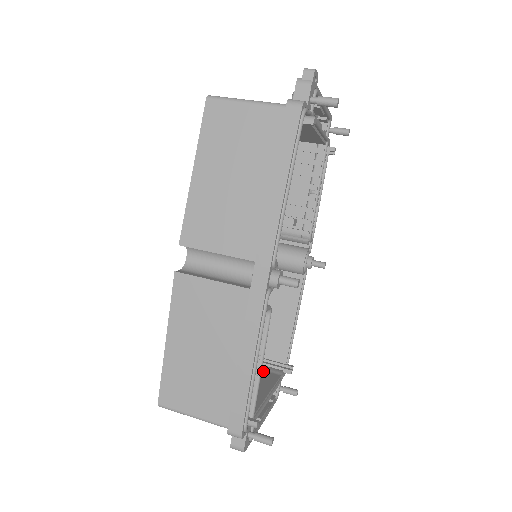
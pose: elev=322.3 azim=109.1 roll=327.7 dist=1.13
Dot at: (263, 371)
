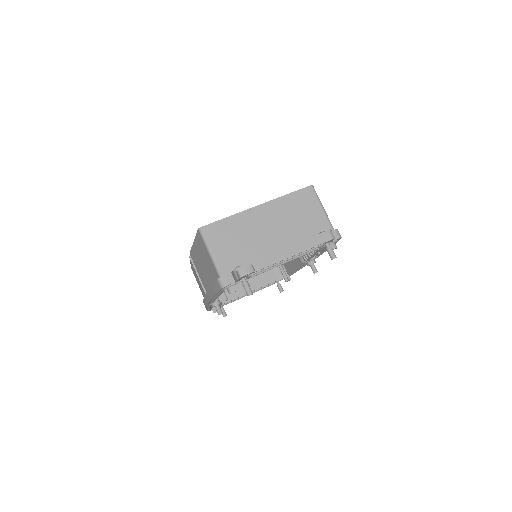
Dot at: (272, 271)
